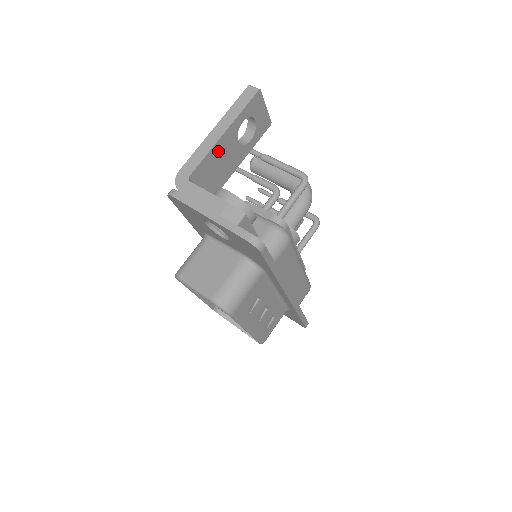
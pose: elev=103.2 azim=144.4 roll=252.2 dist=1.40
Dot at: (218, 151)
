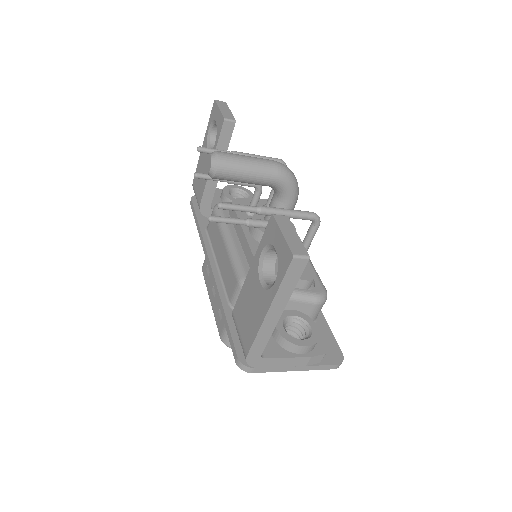
Dot at: occluded
